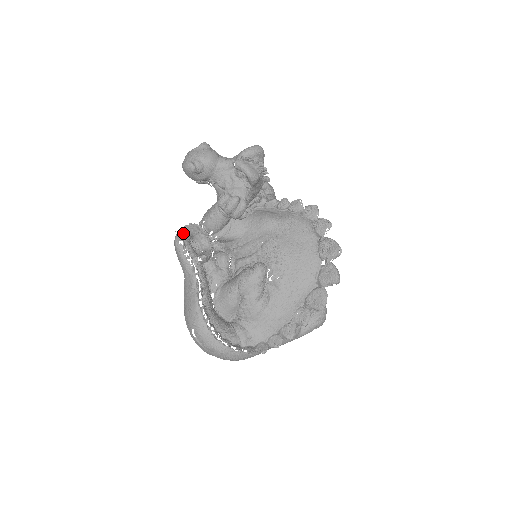
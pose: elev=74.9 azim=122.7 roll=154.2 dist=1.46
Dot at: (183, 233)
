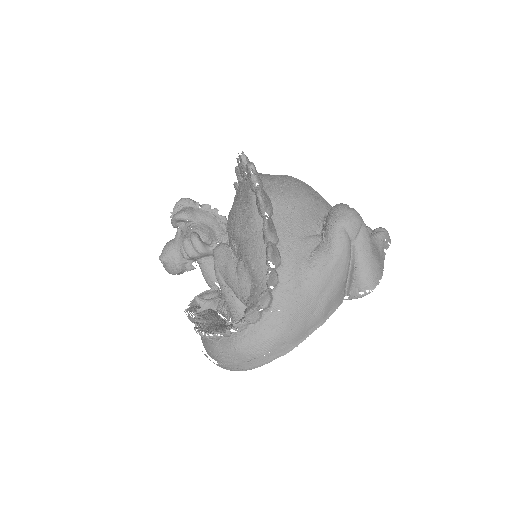
Dot at: (189, 307)
